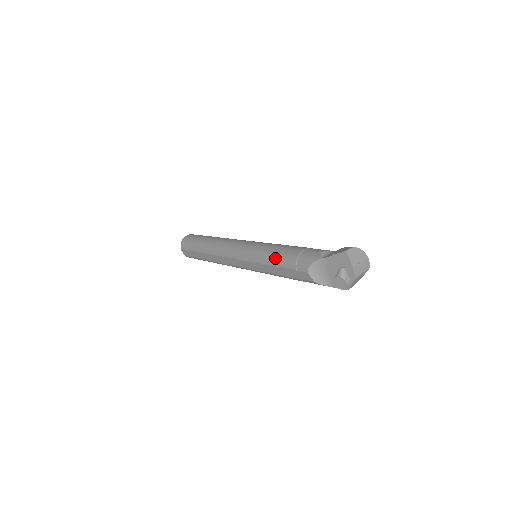
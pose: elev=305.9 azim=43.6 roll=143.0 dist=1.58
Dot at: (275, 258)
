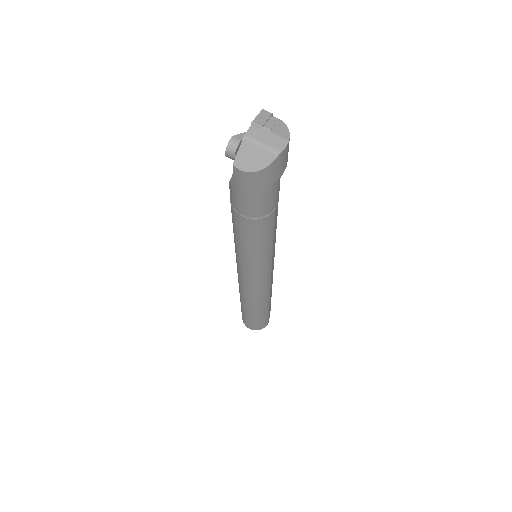
Dot at: occluded
